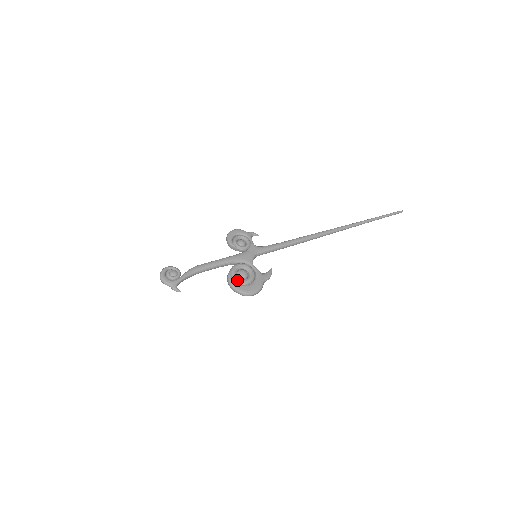
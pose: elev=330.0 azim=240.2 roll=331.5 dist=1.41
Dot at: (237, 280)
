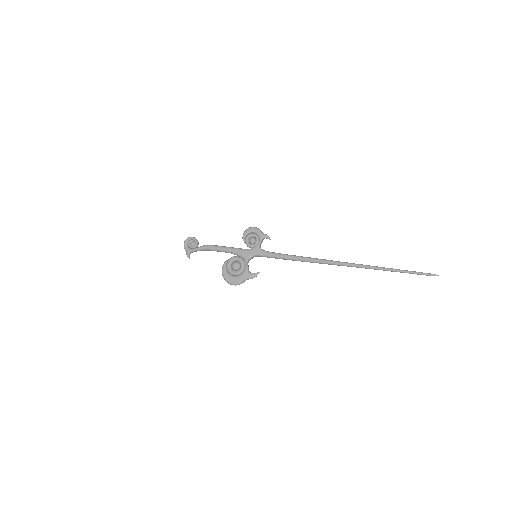
Dot at: (228, 269)
